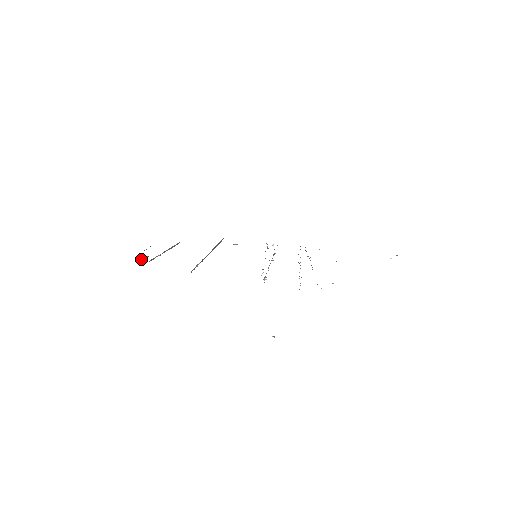
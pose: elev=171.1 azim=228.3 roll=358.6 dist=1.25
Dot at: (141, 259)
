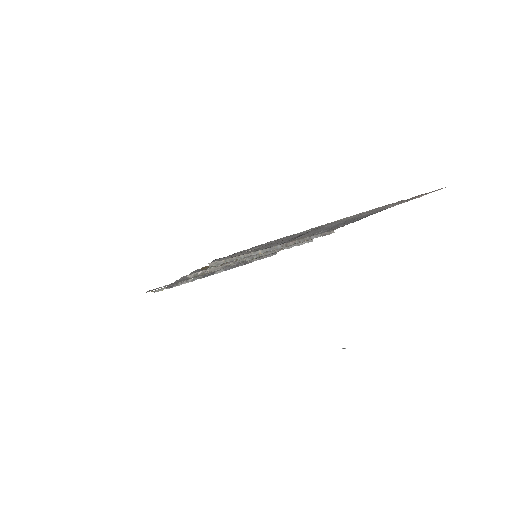
Dot at: occluded
